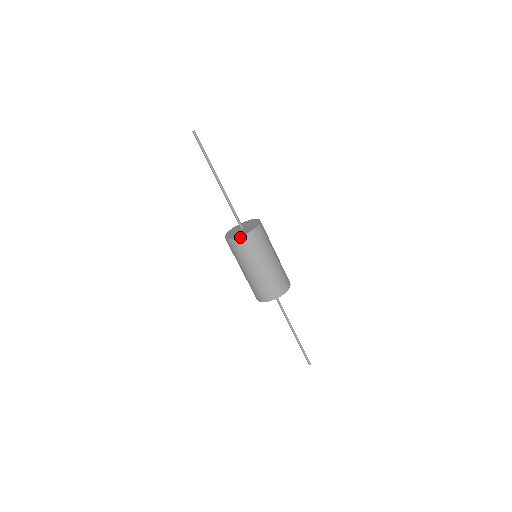
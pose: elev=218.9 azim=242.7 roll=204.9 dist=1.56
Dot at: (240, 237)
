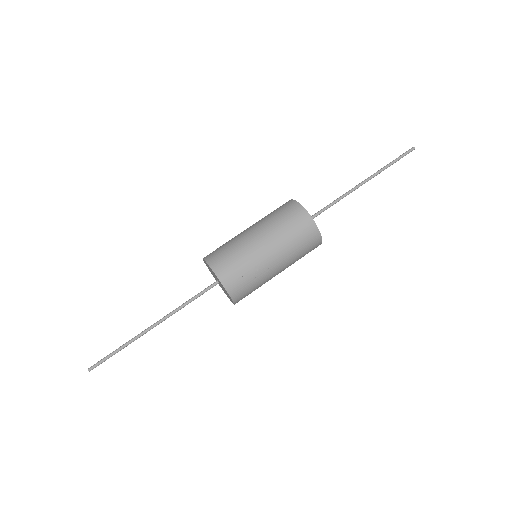
Dot at: occluded
